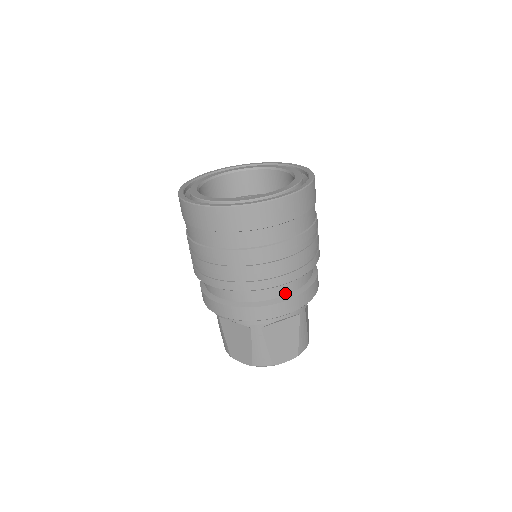
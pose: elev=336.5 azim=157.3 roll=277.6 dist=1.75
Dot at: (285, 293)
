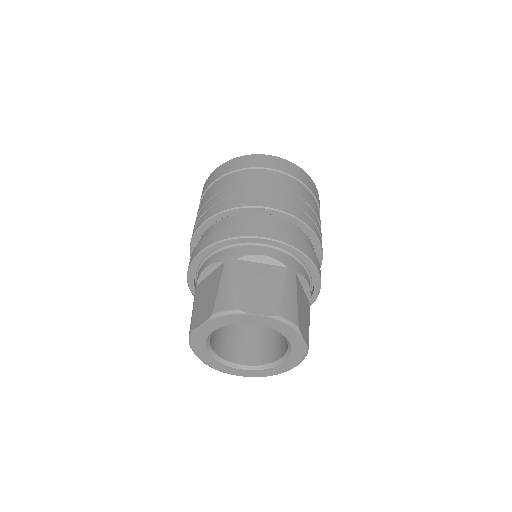
Dot at: occluded
